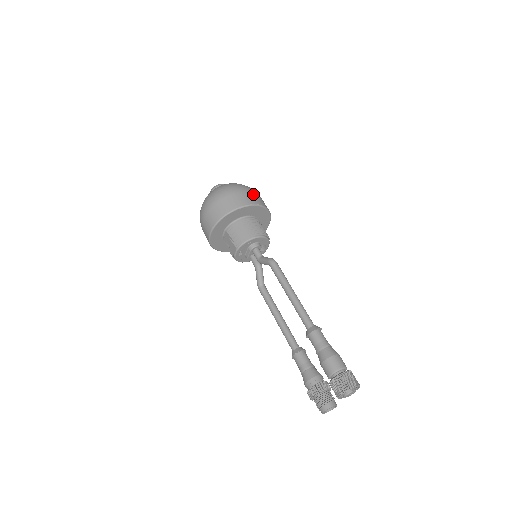
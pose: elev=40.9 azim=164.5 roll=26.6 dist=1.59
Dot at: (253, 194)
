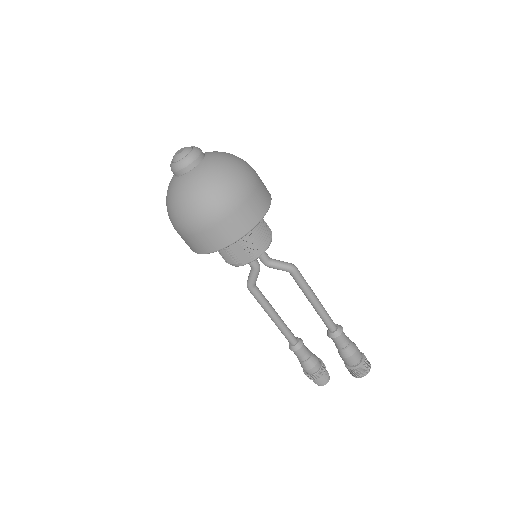
Dot at: occluded
